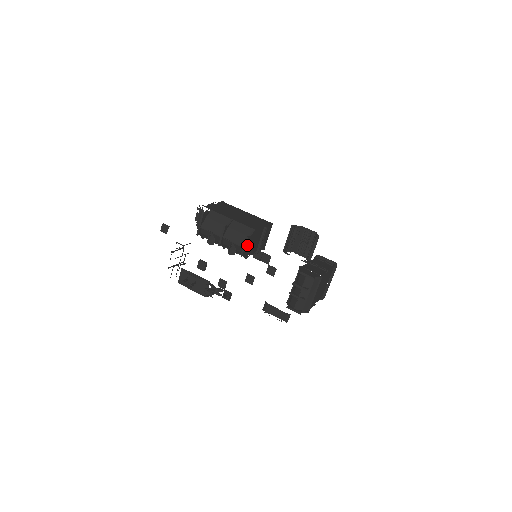
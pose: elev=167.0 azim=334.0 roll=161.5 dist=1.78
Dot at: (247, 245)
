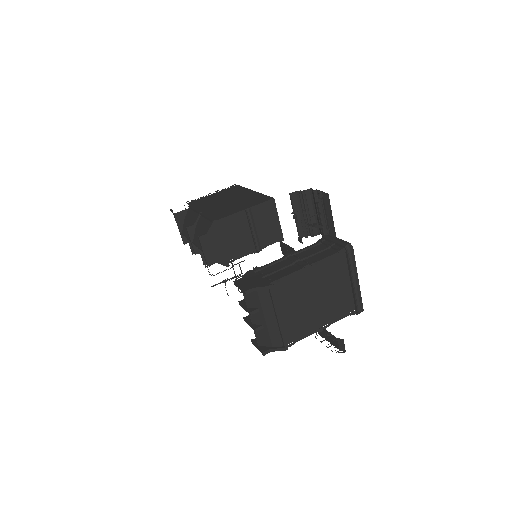
Dot at: (209, 247)
